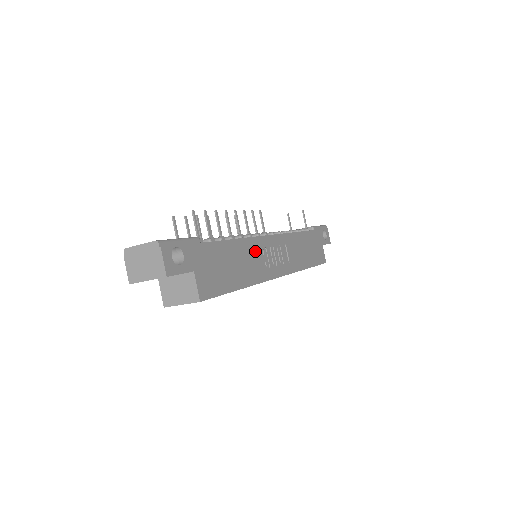
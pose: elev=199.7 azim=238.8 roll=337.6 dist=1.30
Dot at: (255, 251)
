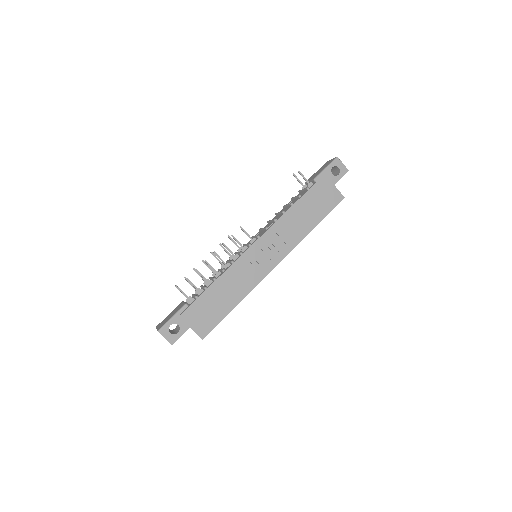
Dot at: (241, 270)
